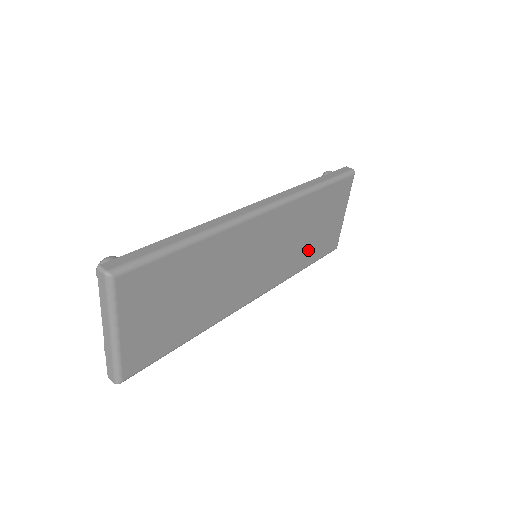
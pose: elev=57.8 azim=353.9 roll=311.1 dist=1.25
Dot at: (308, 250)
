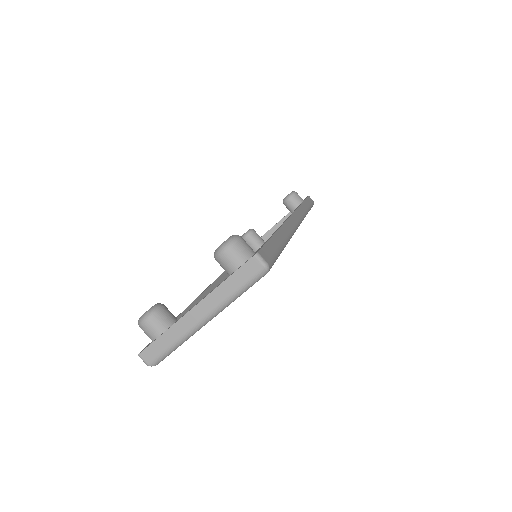
Dot at: occluded
